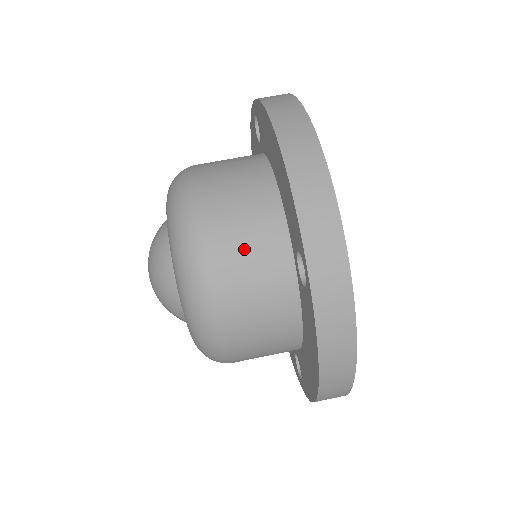
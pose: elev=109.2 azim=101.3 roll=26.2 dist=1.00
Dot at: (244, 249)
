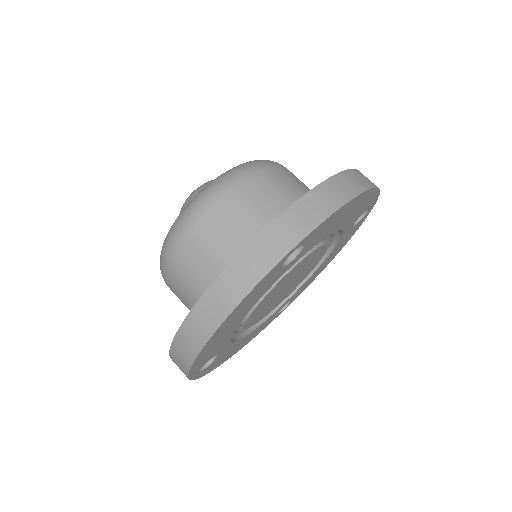
Dot at: (258, 203)
